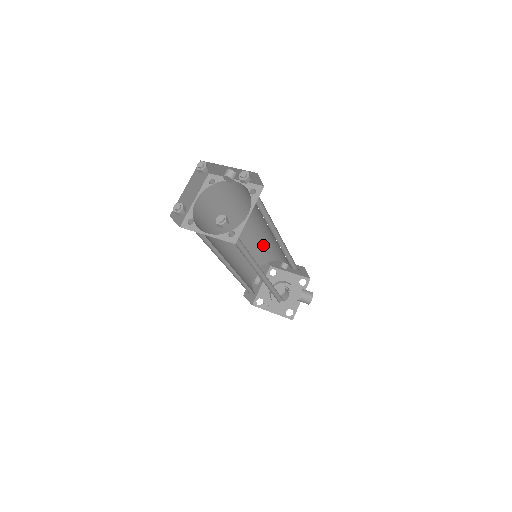
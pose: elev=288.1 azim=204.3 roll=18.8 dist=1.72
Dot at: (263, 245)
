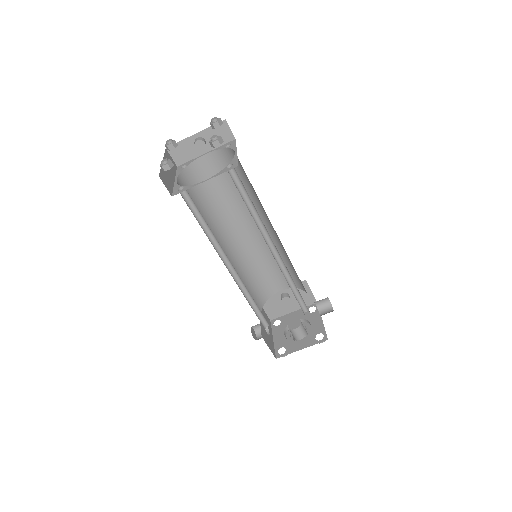
Dot at: (255, 267)
